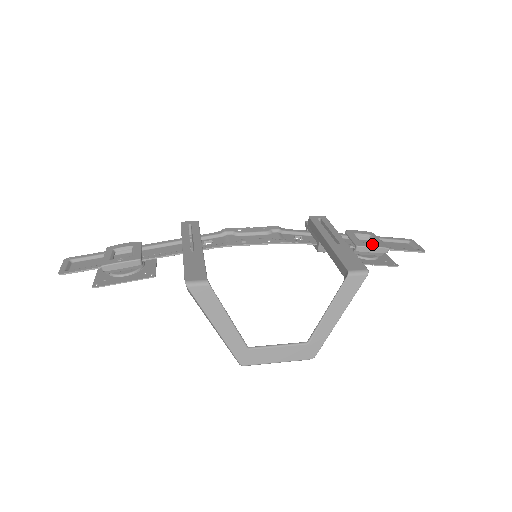
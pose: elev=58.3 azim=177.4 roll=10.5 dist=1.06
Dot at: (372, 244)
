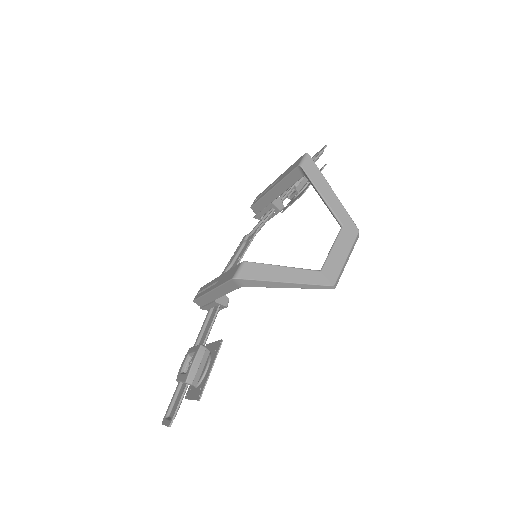
Dot at: occluded
